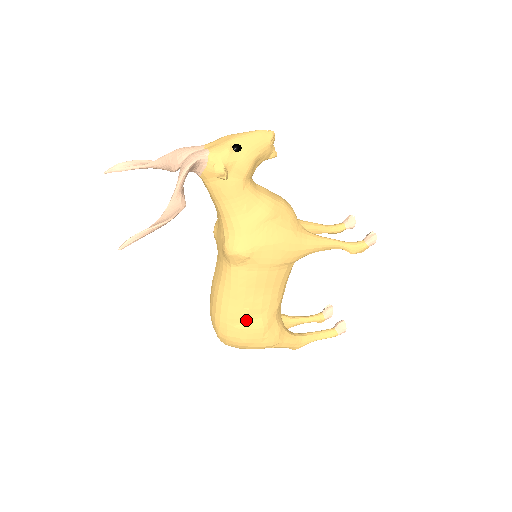
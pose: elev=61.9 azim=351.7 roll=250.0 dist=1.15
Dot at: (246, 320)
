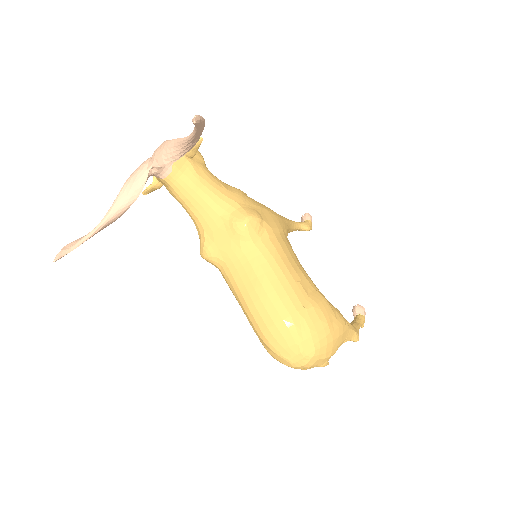
Dot at: (307, 296)
